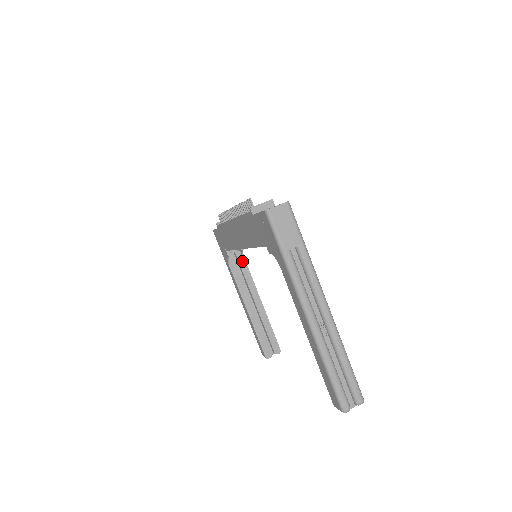
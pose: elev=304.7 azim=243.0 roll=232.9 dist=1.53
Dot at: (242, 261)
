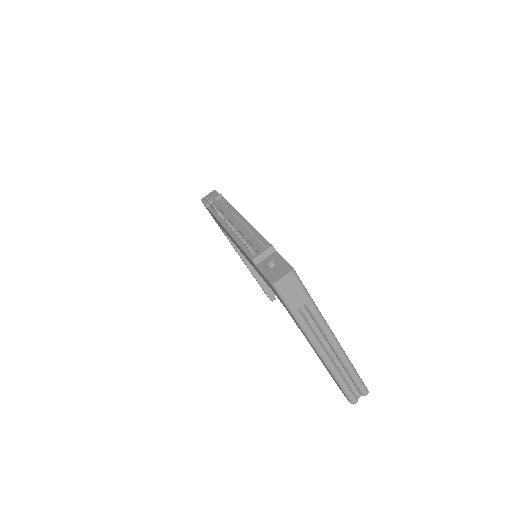
Dot at: occluded
